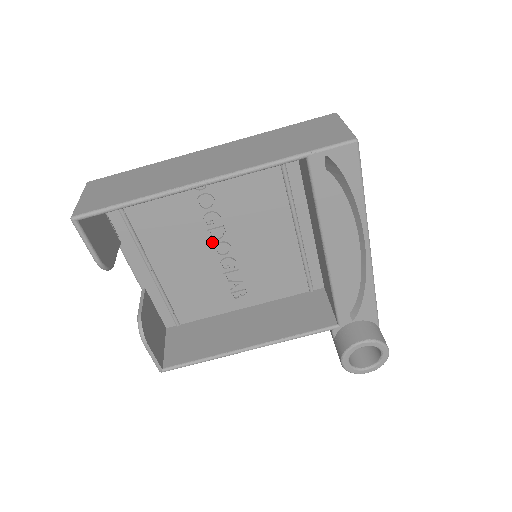
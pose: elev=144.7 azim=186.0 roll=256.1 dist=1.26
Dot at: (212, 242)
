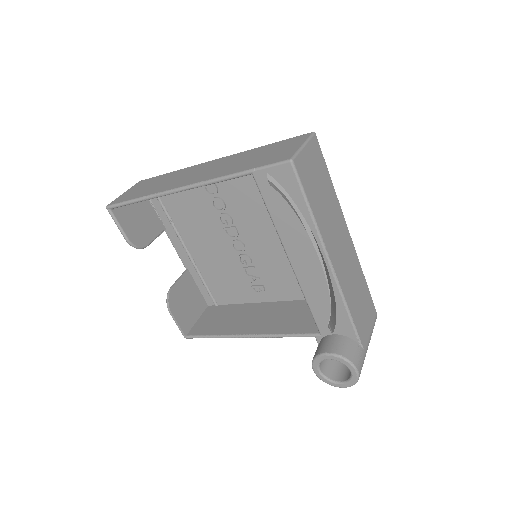
Dot at: (229, 239)
